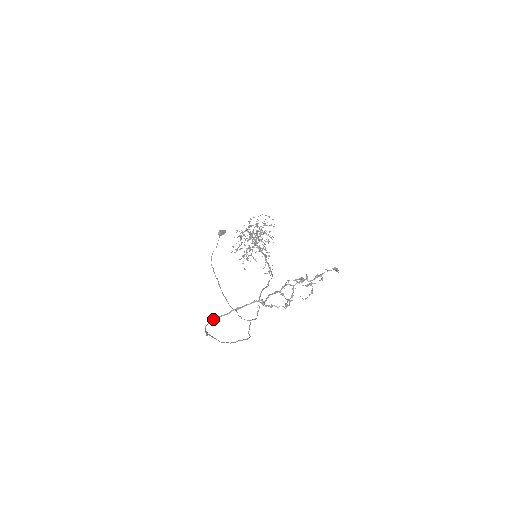
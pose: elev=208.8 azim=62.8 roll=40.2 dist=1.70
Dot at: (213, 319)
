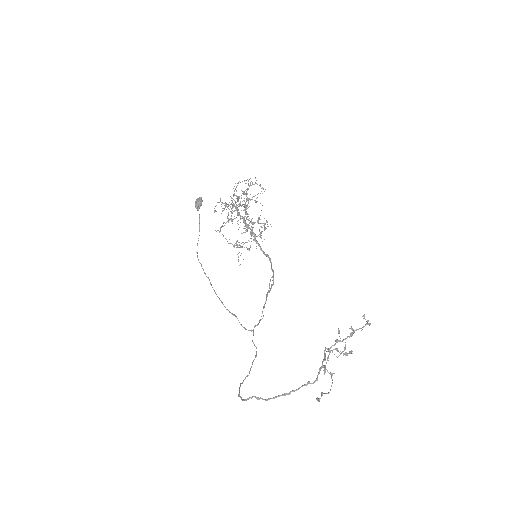
Dot at: occluded
